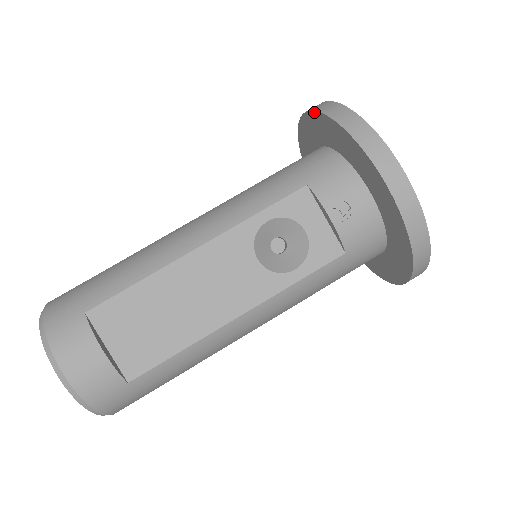
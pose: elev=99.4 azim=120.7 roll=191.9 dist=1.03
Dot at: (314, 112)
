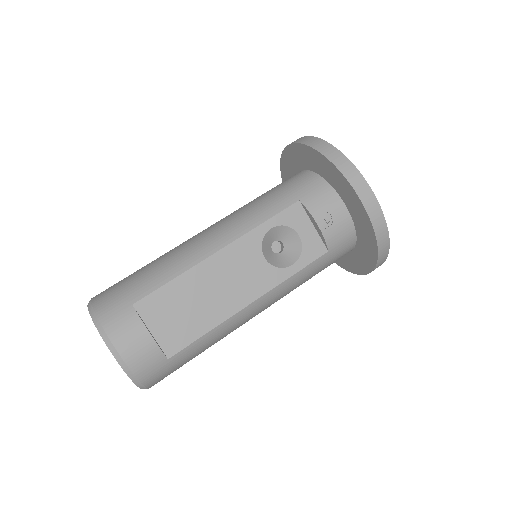
Dot at: (301, 144)
